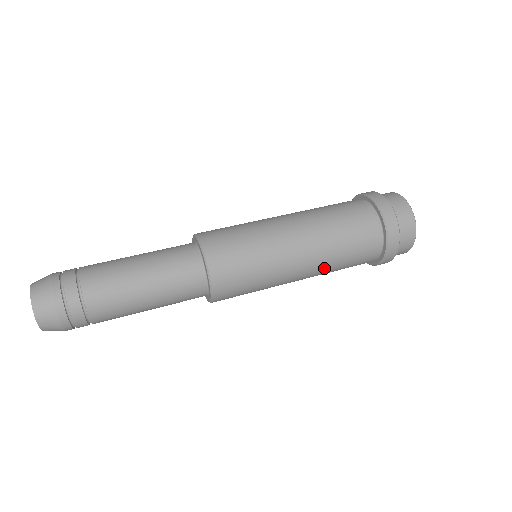
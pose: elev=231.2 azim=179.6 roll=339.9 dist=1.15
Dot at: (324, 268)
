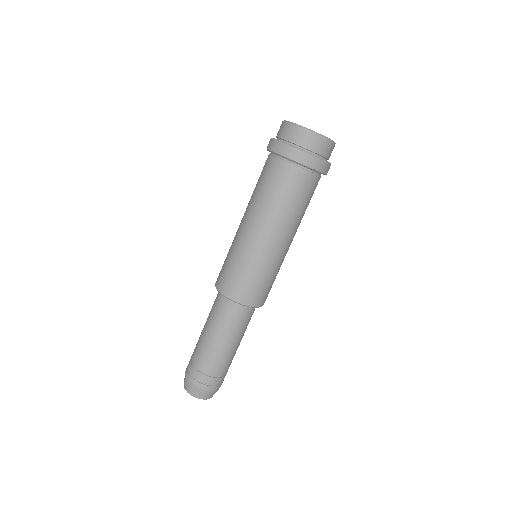
Dot at: (298, 224)
